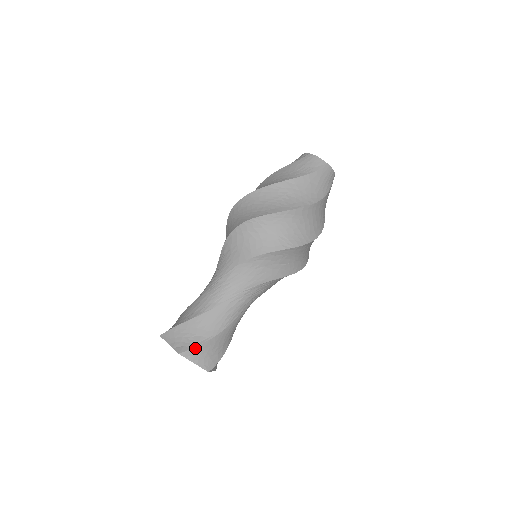
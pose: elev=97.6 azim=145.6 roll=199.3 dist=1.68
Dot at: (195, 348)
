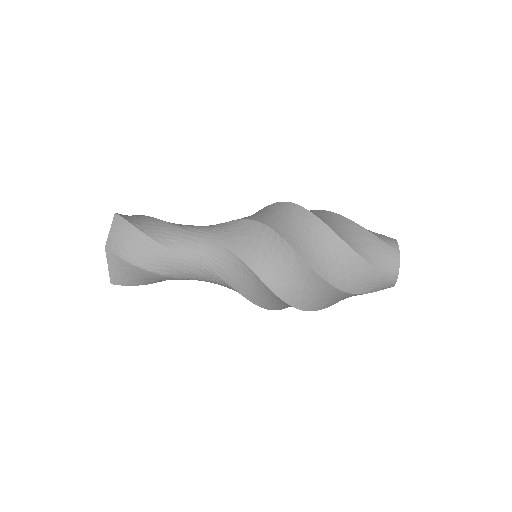
Dot at: (127, 222)
